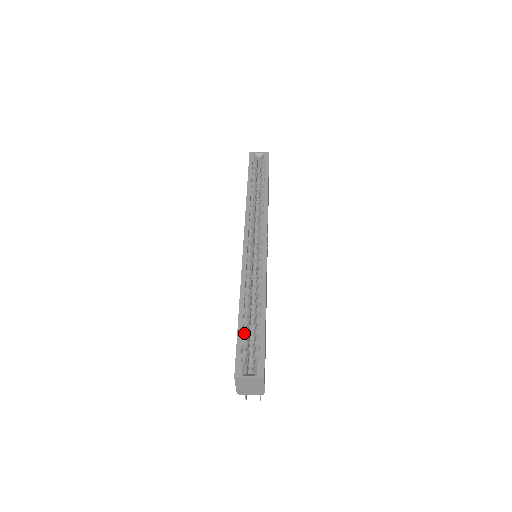
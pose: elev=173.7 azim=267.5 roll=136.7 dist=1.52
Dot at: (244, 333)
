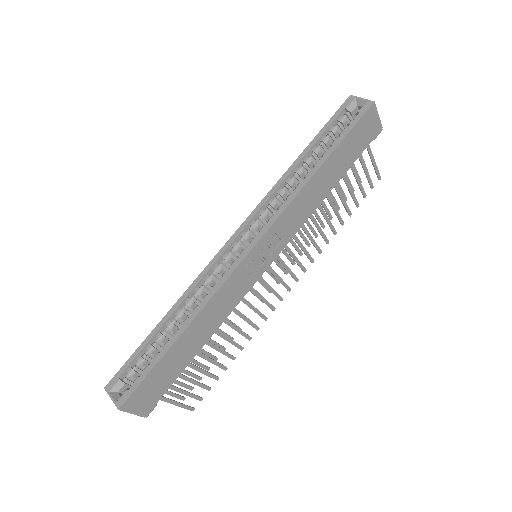
Dot at: (147, 348)
